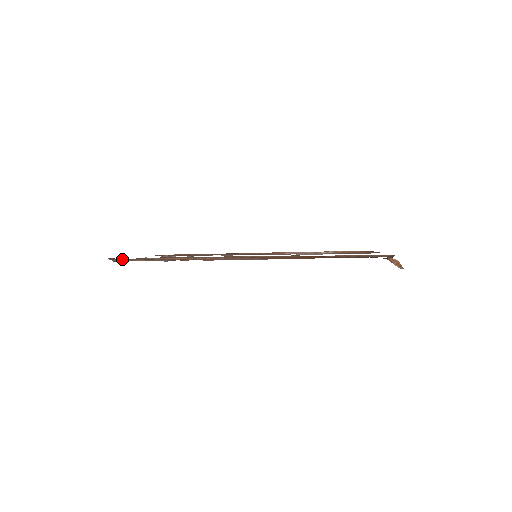
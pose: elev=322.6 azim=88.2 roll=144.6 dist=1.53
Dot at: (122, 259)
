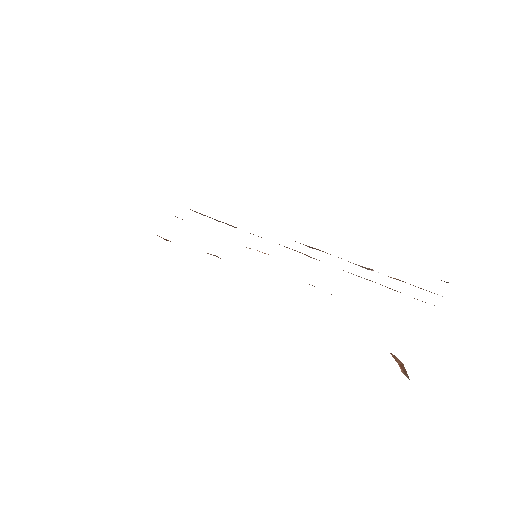
Dot at: occluded
